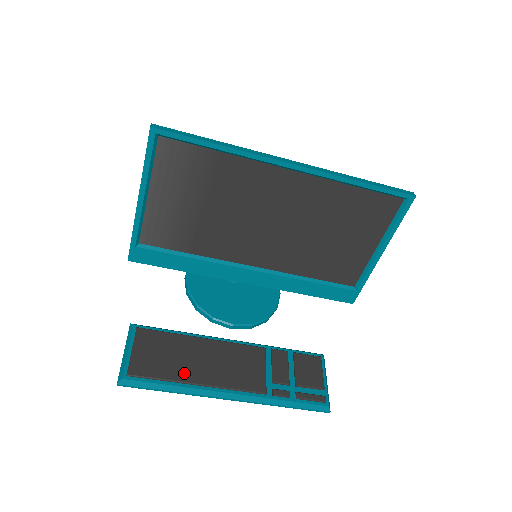
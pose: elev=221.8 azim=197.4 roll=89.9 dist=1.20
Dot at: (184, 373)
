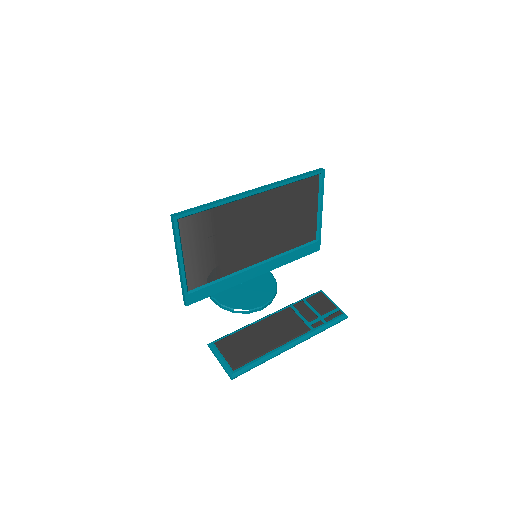
Dot at: (261, 348)
